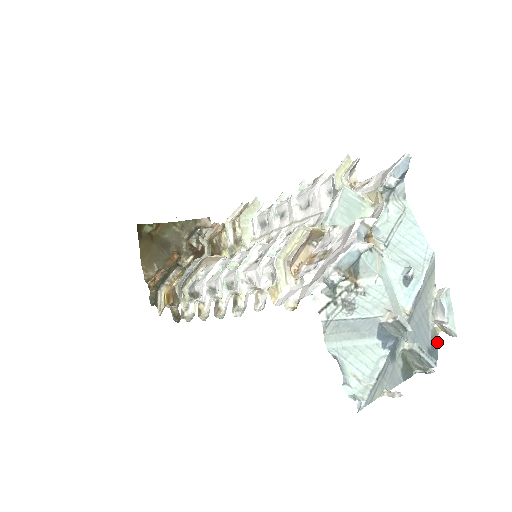
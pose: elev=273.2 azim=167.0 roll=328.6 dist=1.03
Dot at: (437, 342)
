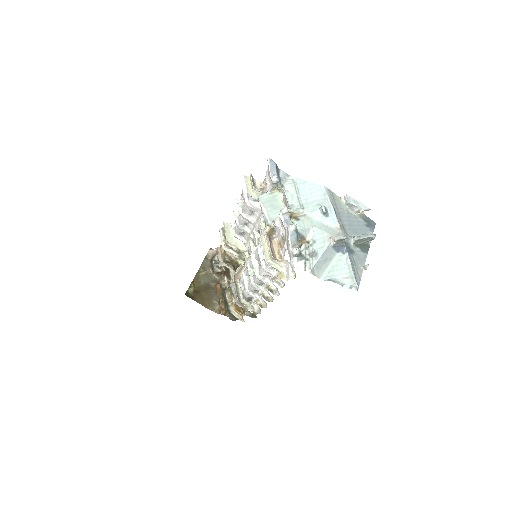
Dot at: (368, 217)
